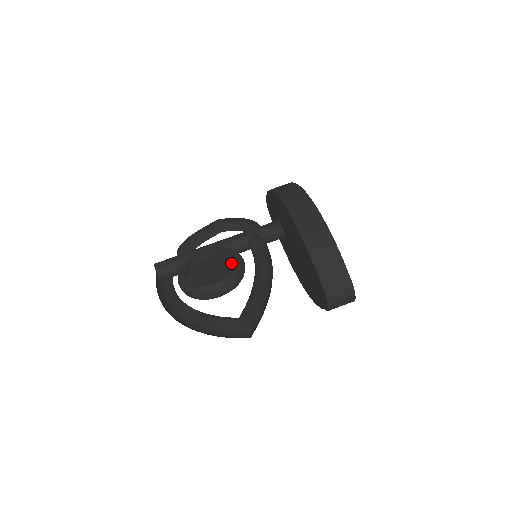
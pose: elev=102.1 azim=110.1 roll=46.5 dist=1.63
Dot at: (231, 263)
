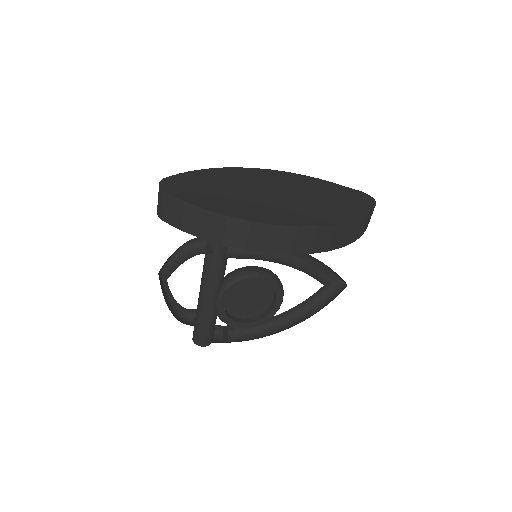
Dot at: occluded
